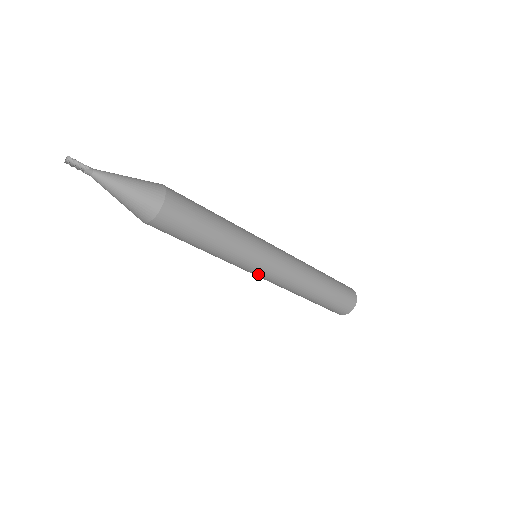
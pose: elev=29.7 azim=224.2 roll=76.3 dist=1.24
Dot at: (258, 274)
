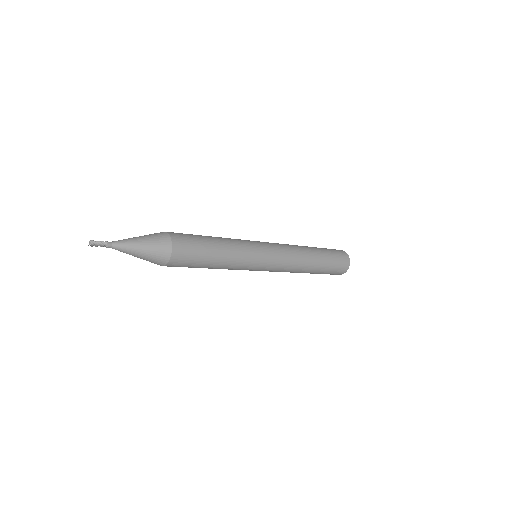
Dot at: occluded
